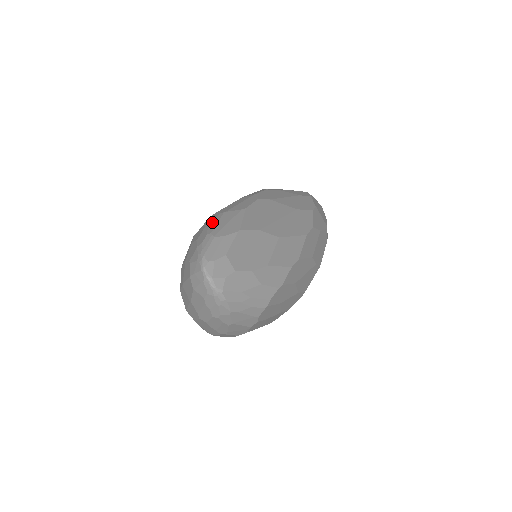
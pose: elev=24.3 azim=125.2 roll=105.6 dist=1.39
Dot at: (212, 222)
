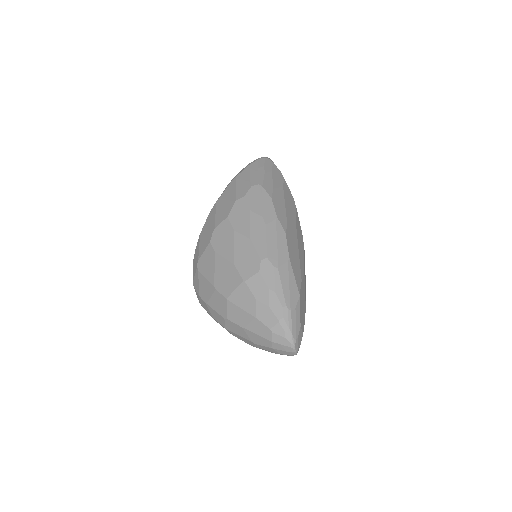
Dot at: (275, 284)
